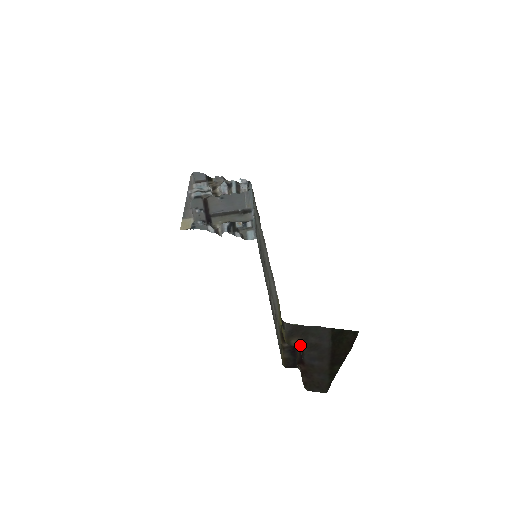
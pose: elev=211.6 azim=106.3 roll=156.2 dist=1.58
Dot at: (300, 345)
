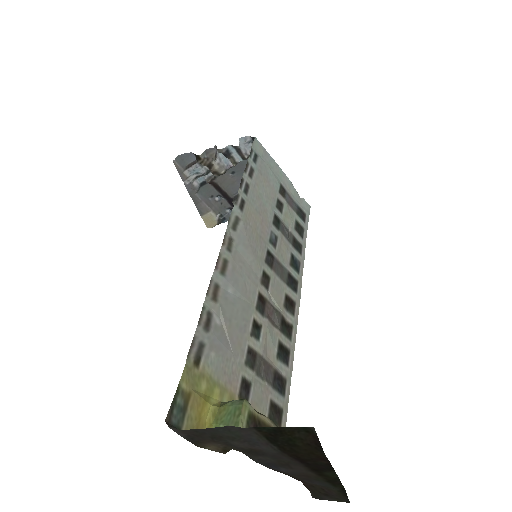
Dot at: occluded
